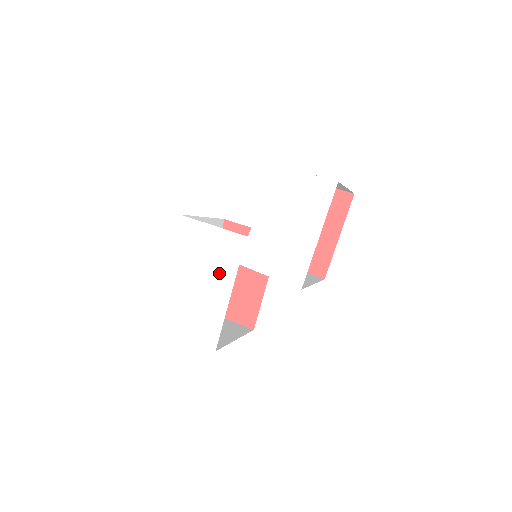
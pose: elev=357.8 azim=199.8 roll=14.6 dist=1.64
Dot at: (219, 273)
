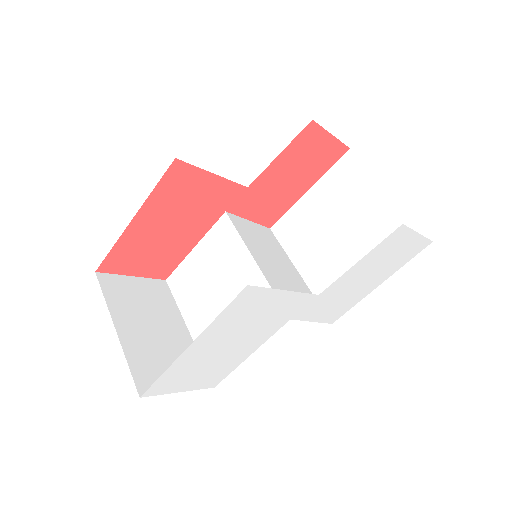
Dot at: (262, 332)
